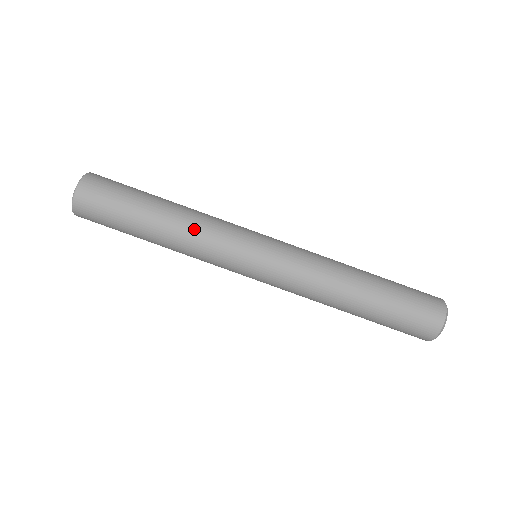
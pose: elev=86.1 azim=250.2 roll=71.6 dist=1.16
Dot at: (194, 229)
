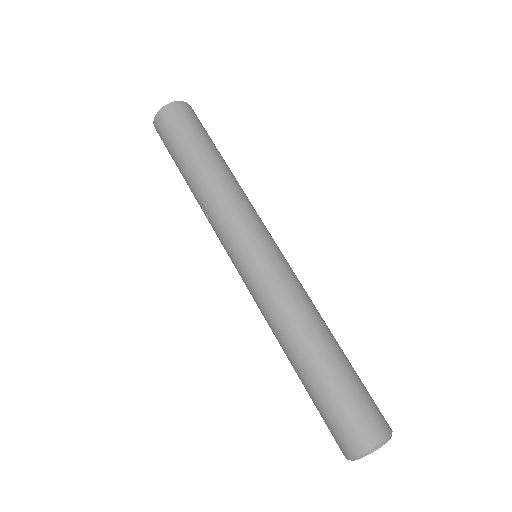
Dot at: (240, 189)
